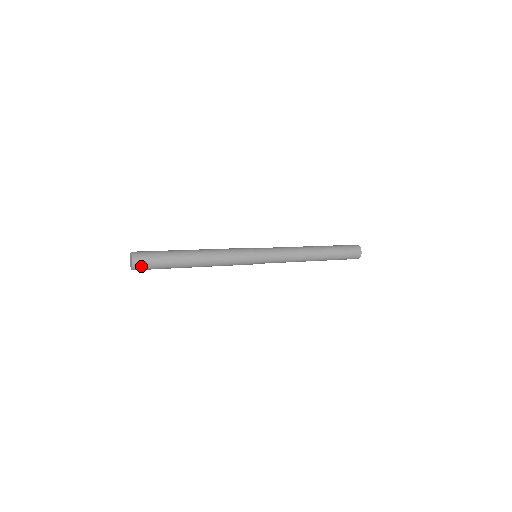
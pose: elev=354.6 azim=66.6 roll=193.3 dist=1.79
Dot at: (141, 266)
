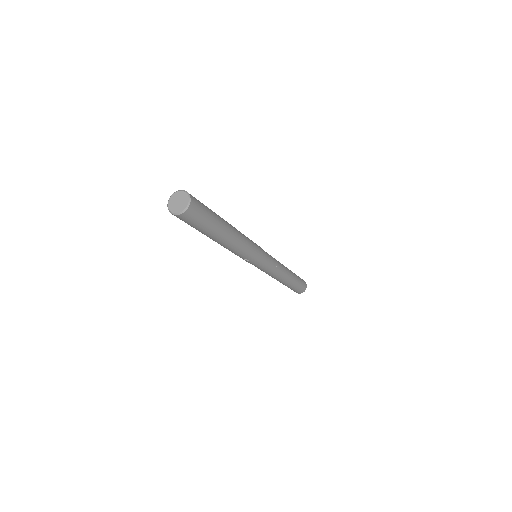
Dot at: (195, 209)
